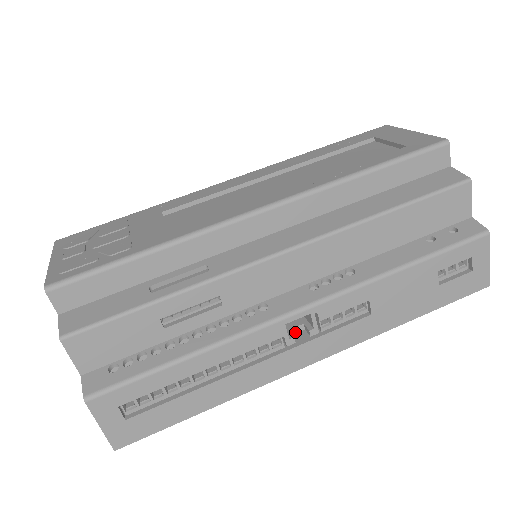
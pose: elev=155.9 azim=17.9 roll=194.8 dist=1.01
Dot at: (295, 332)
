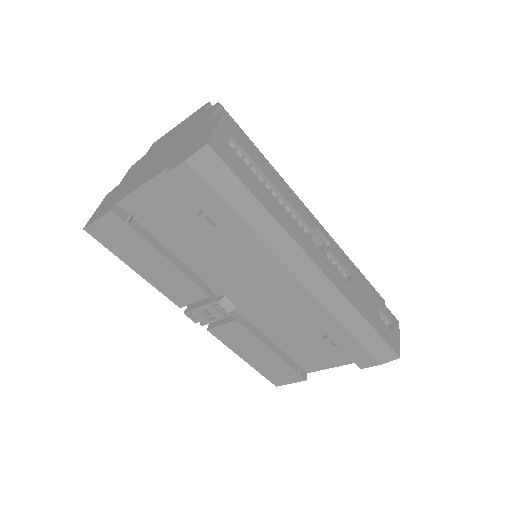
Dot at: occluded
